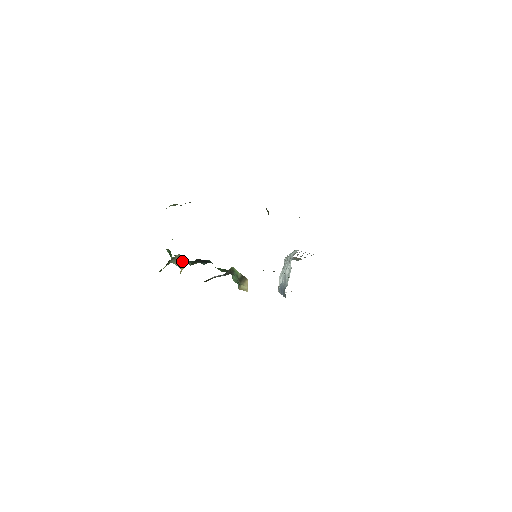
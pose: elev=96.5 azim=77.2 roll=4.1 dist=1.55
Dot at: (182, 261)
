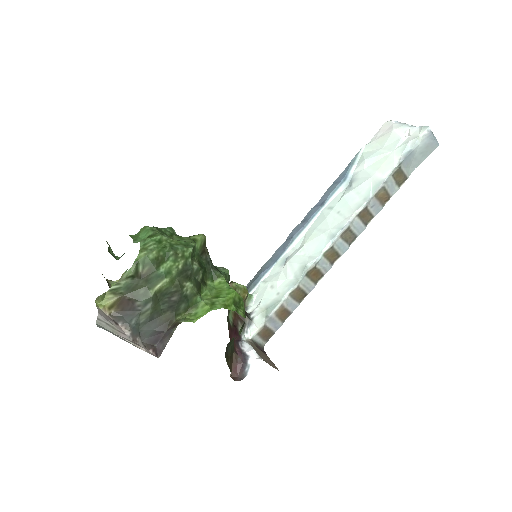
Dot at: occluded
